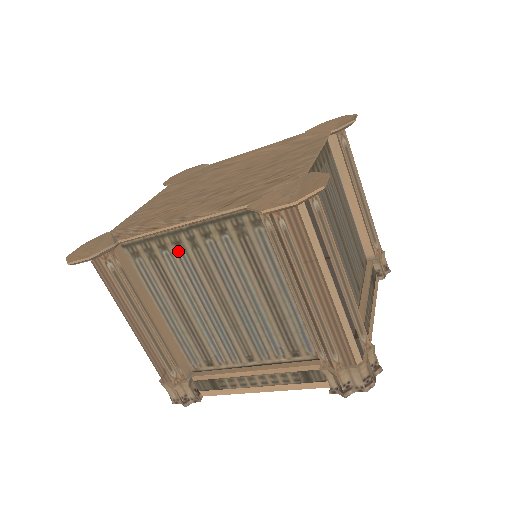
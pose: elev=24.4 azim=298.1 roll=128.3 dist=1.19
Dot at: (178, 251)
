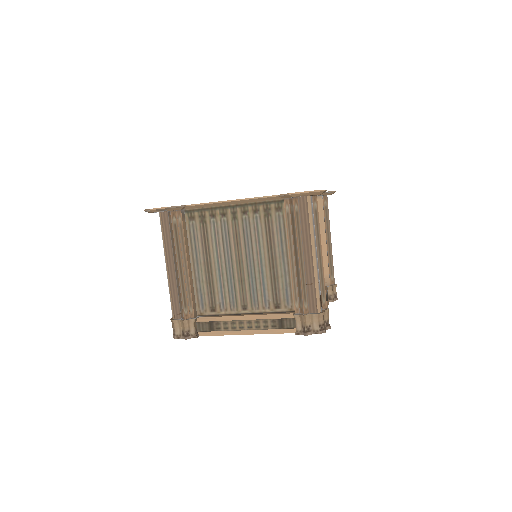
Dot at: (222, 220)
